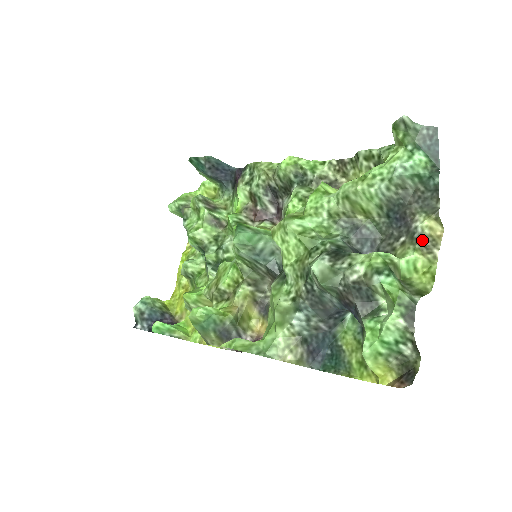
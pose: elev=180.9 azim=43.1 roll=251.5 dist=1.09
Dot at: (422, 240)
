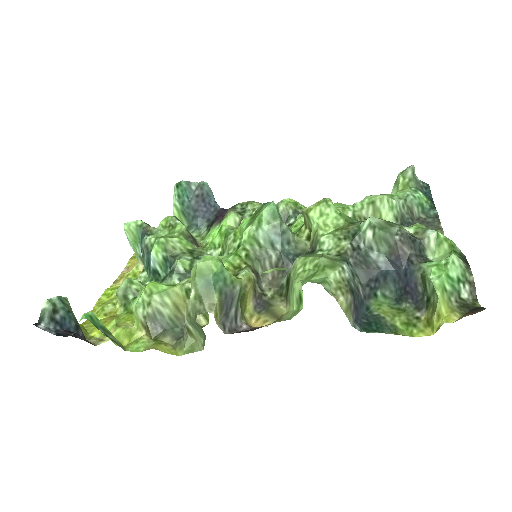
Dot at: occluded
